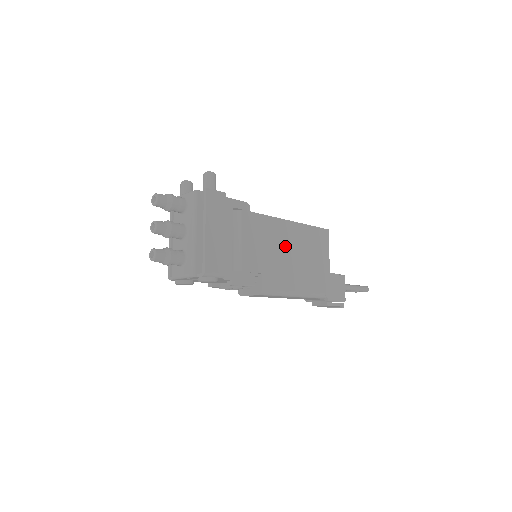
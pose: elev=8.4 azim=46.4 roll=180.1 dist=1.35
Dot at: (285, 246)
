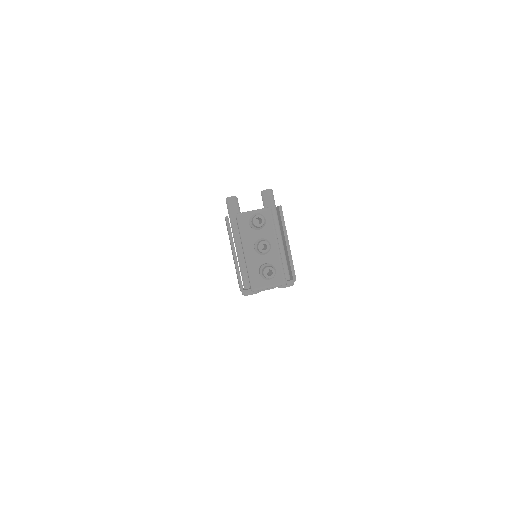
Dot at: occluded
